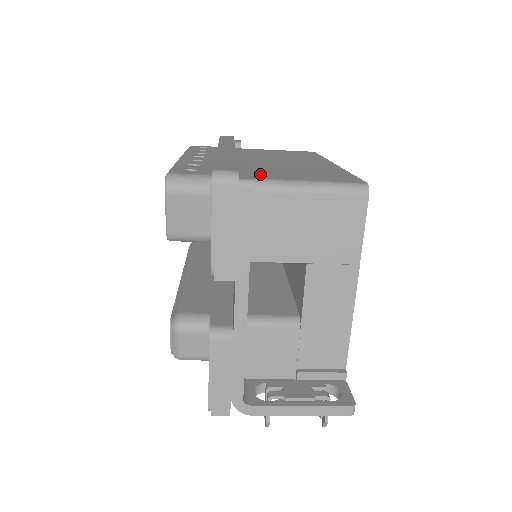
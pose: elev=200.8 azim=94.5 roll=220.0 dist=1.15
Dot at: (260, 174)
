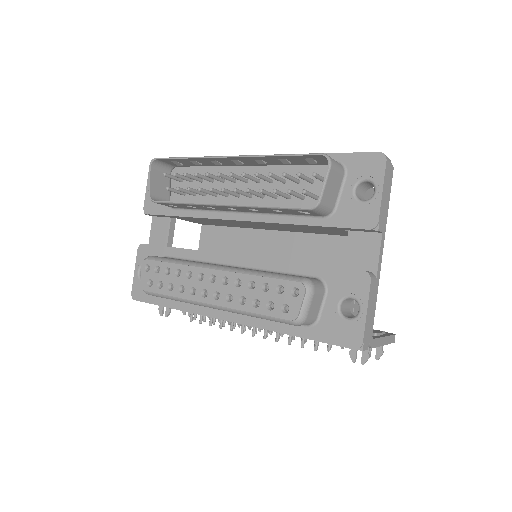
Dot at: occluded
